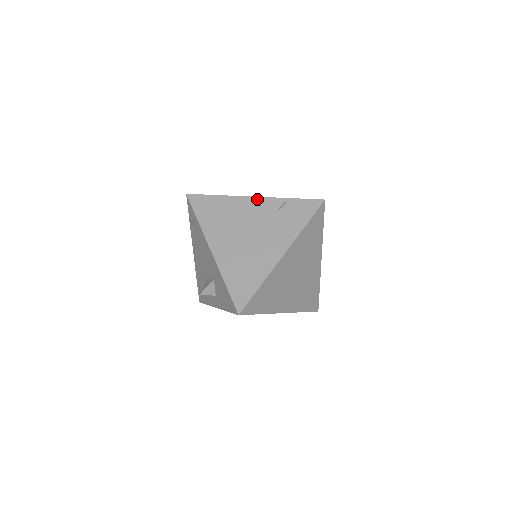
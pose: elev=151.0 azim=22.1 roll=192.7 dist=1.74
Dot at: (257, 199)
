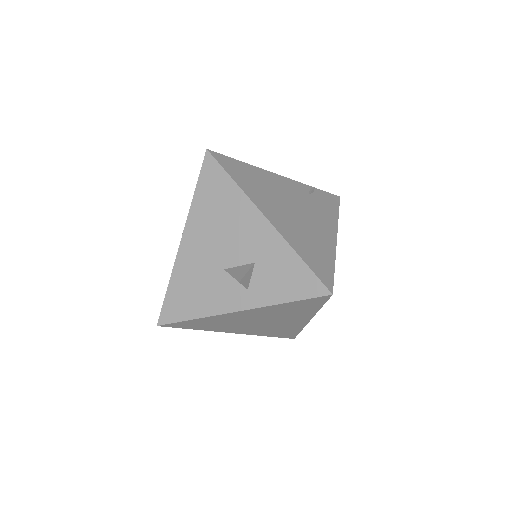
Dot at: (285, 178)
